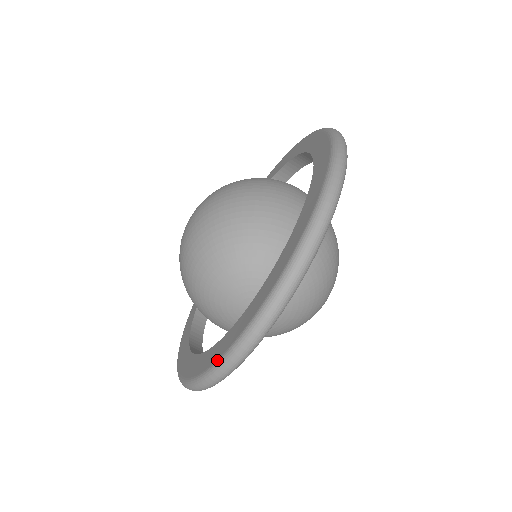
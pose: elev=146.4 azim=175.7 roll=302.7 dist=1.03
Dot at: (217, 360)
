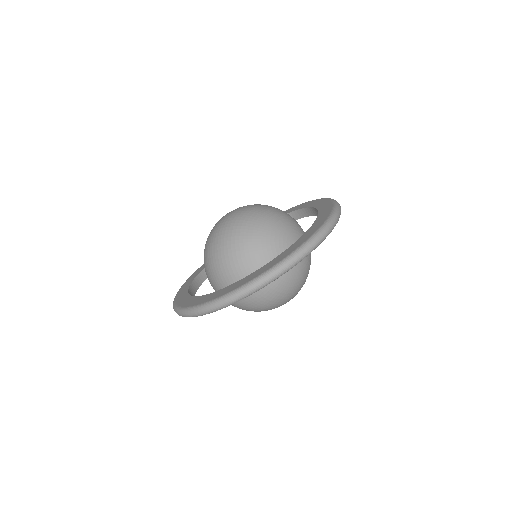
Dot at: (316, 230)
